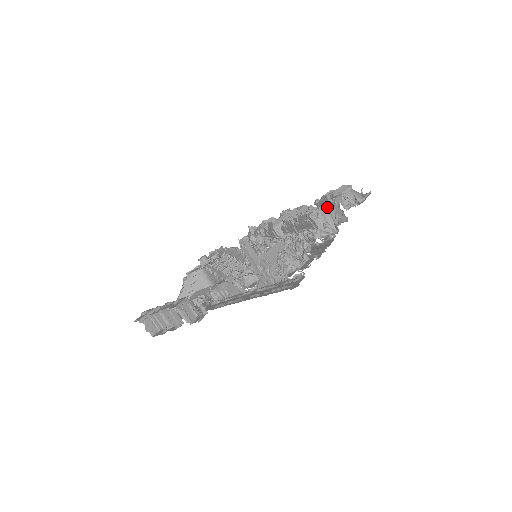
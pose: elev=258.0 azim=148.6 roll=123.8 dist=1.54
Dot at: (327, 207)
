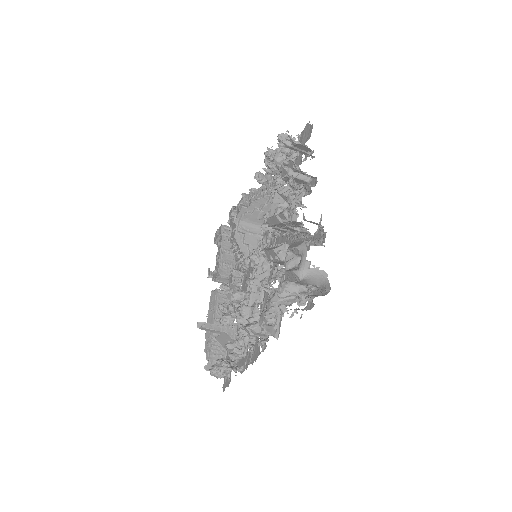
Dot at: (251, 329)
